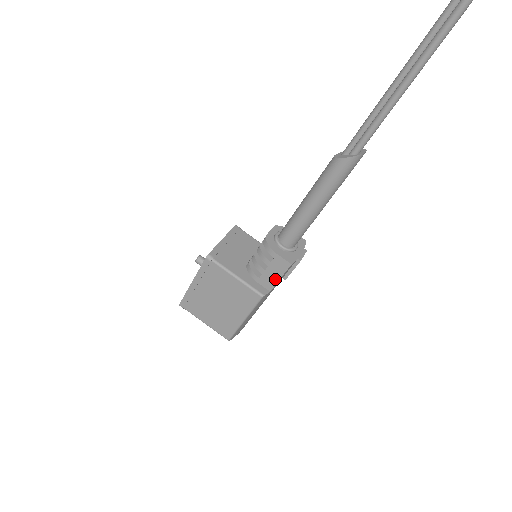
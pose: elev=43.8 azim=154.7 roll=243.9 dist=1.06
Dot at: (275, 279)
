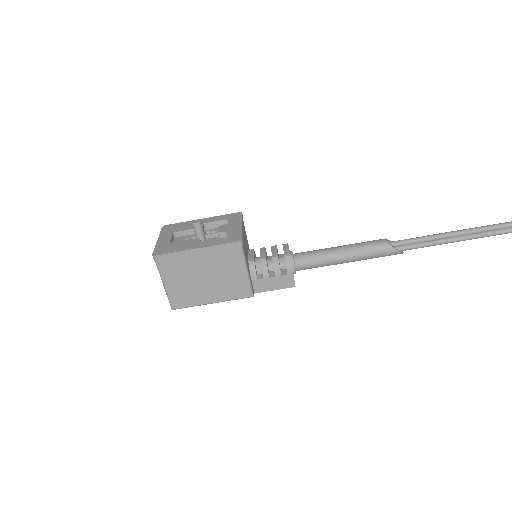
Dot at: (270, 288)
